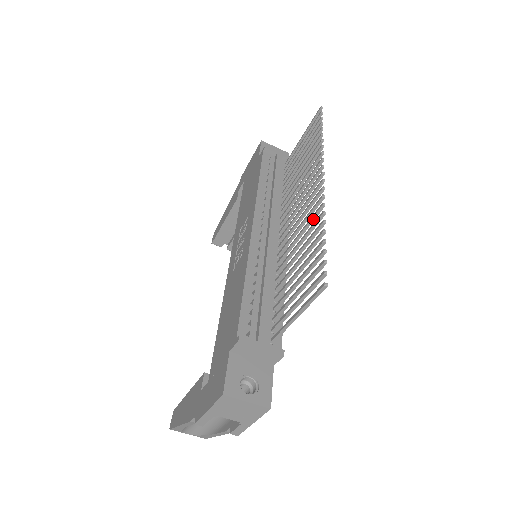
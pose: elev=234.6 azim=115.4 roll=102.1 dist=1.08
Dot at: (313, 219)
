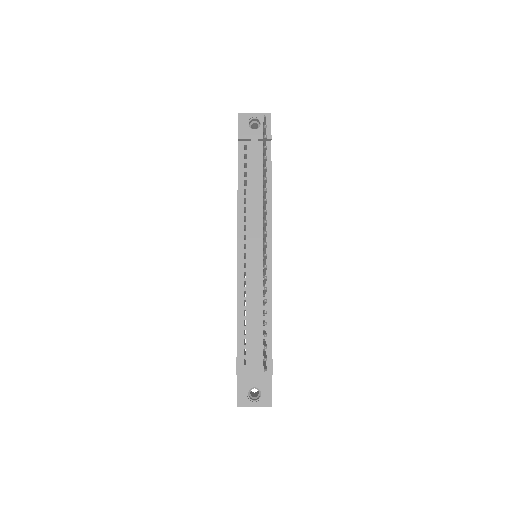
Dot at: (265, 280)
